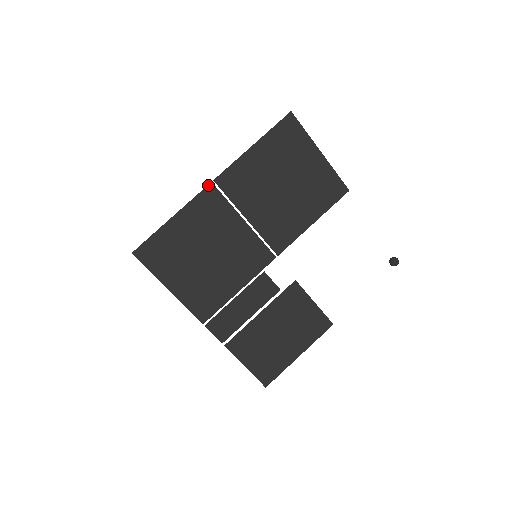
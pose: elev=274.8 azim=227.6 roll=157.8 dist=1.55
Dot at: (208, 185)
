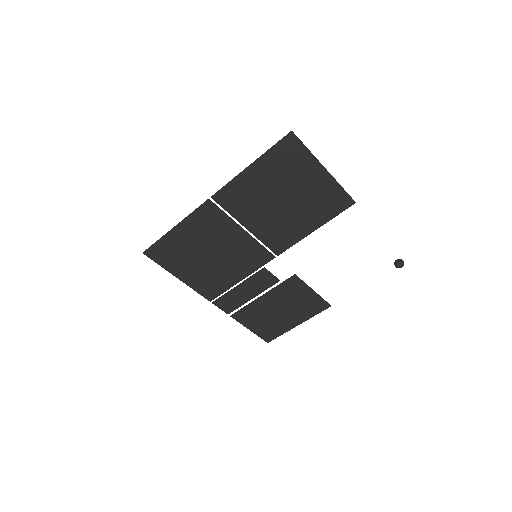
Dot at: (206, 201)
